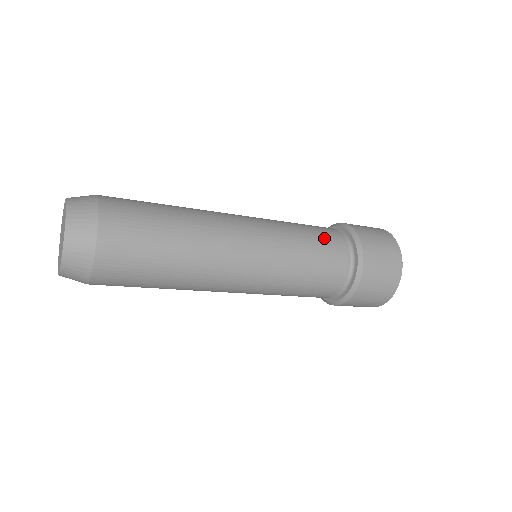
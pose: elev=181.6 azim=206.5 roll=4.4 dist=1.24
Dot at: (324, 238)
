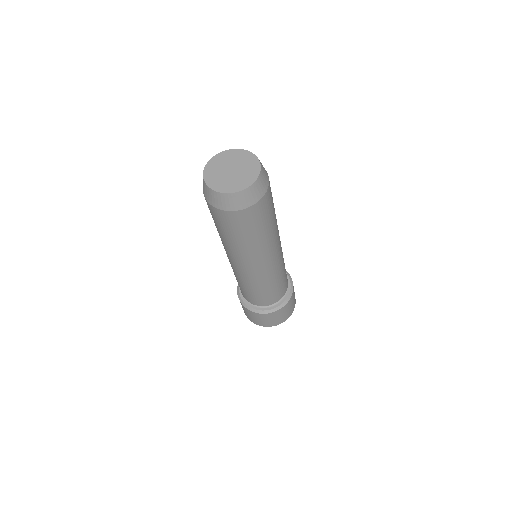
Dot at: occluded
